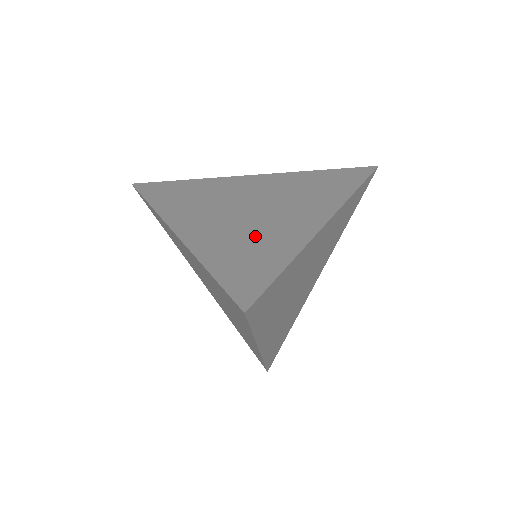
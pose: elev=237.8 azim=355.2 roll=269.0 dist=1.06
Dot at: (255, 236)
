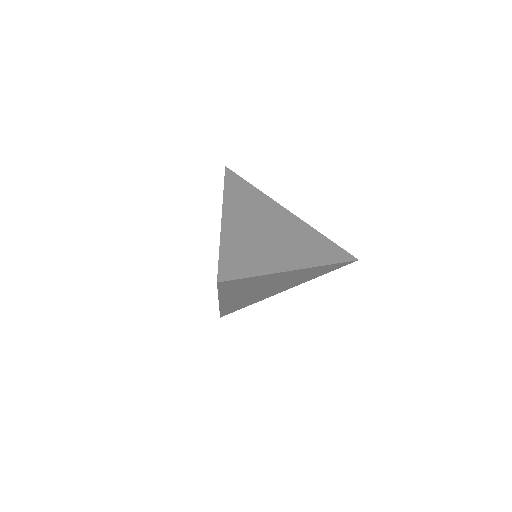
Dot at: (256, 250)
